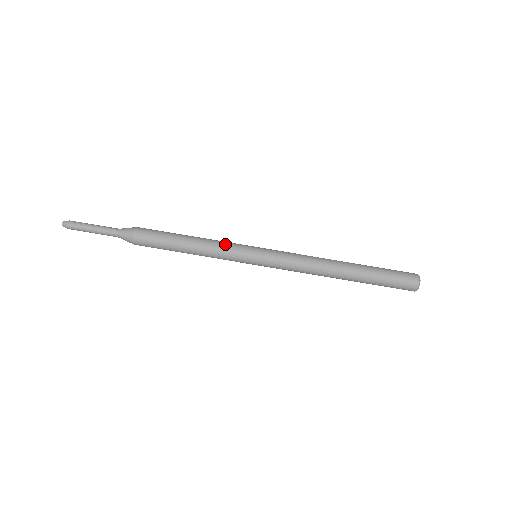
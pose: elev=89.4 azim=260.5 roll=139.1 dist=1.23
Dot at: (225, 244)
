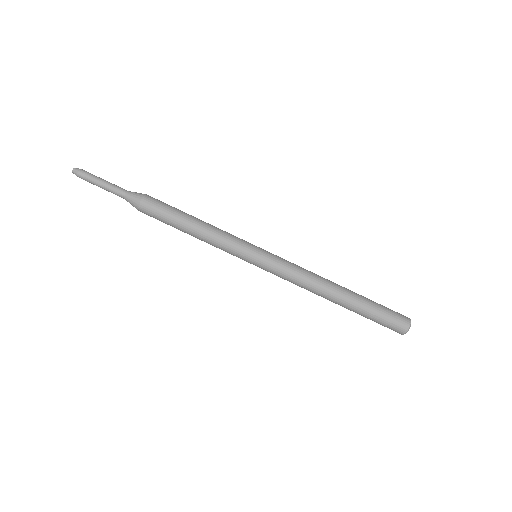
Dot at: occluded
